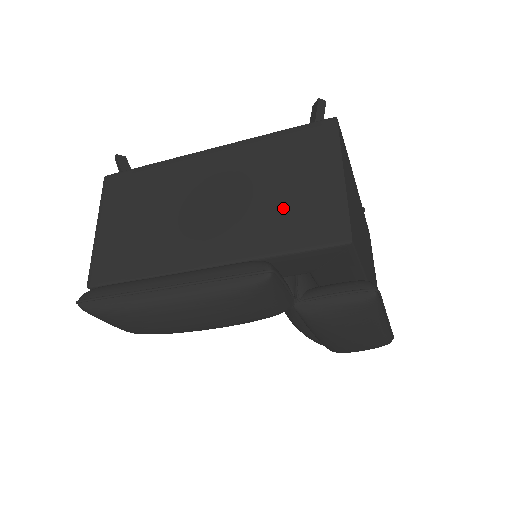
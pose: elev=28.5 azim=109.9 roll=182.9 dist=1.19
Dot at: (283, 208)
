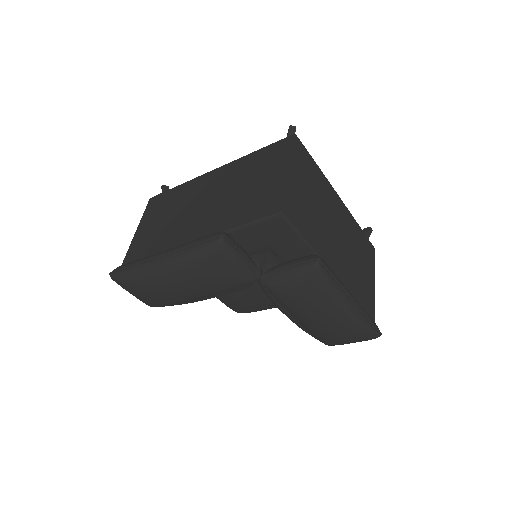
Dot at: (246, 198)
